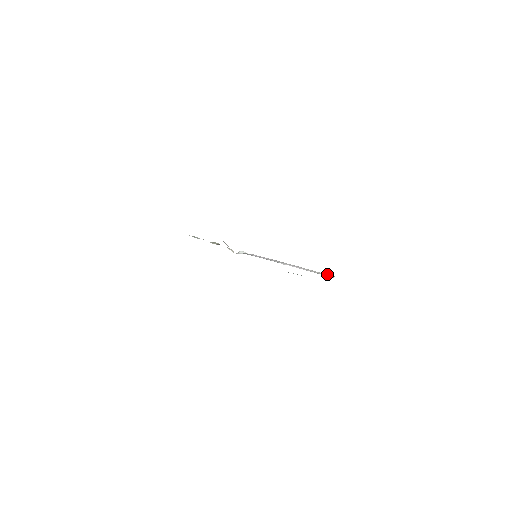
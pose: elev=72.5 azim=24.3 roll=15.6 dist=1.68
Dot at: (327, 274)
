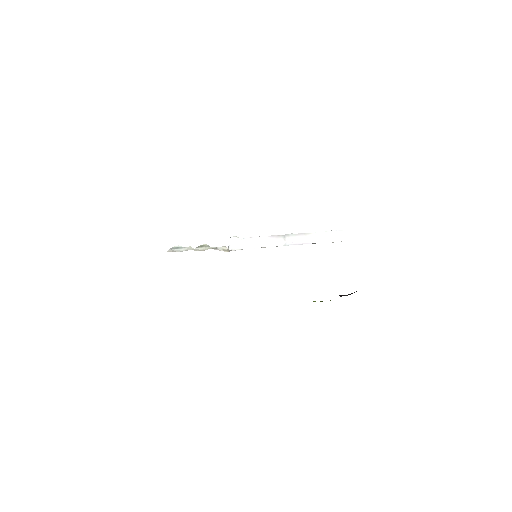
Dot at: (333, 231)
